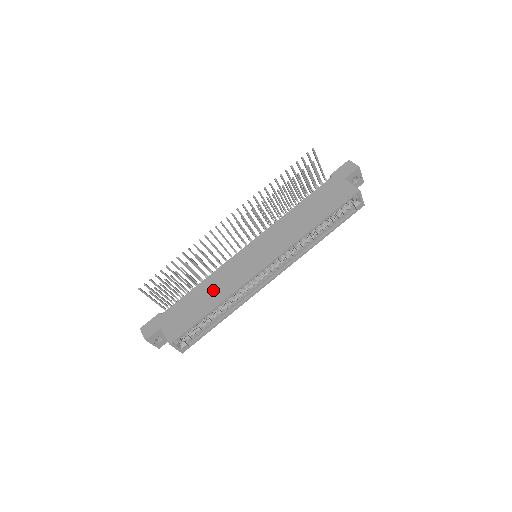
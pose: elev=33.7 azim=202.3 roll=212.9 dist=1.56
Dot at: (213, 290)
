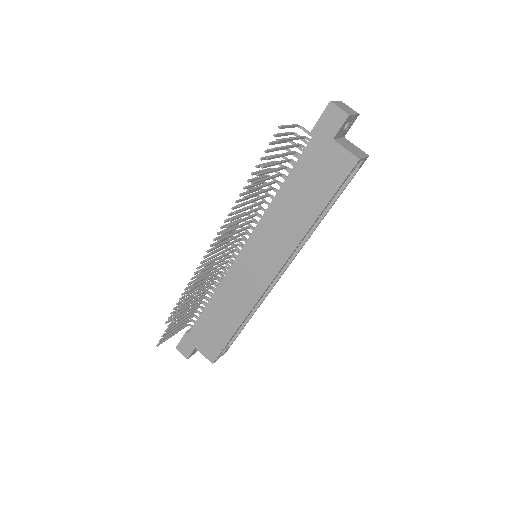
Dot at: (228, 308)
